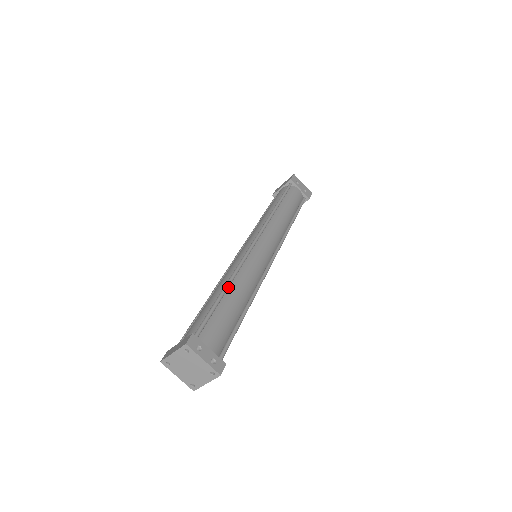
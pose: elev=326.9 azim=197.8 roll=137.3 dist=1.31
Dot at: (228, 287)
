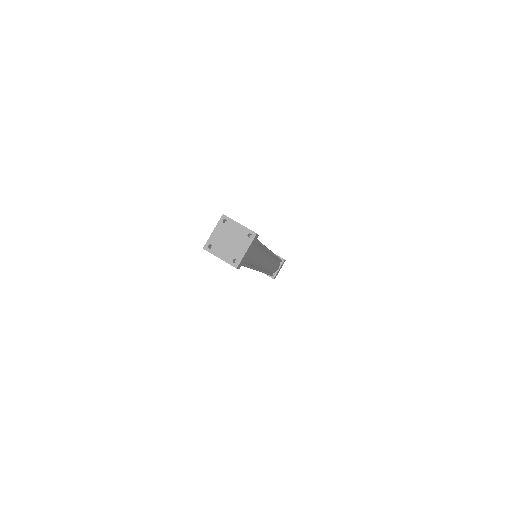
Dot at: occluded
